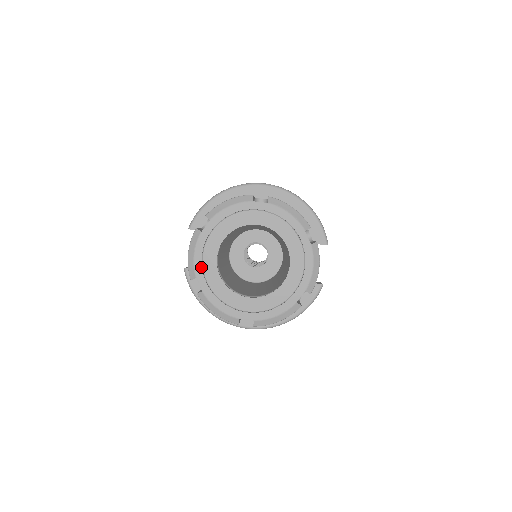
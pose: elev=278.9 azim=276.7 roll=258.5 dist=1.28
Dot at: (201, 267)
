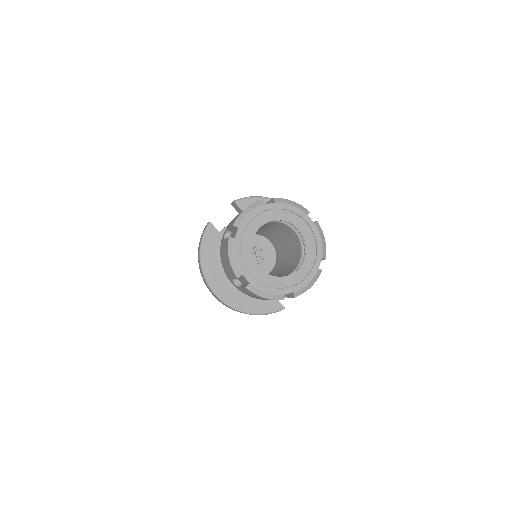
Dot at: (247, 224)
